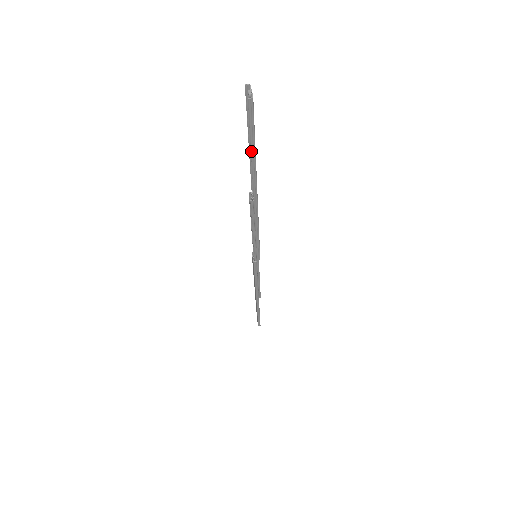
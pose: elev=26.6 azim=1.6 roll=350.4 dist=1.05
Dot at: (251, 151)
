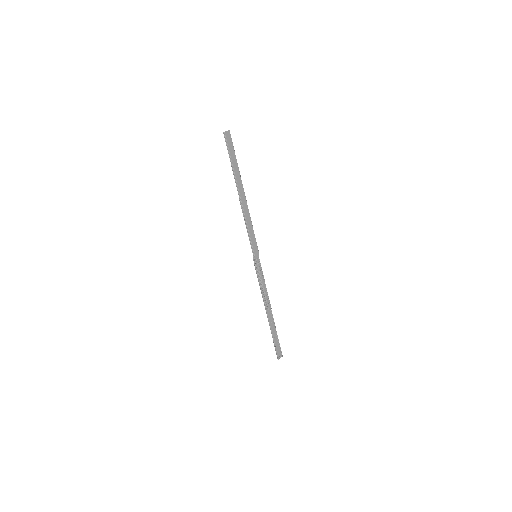
Dot at: (230, 161)
